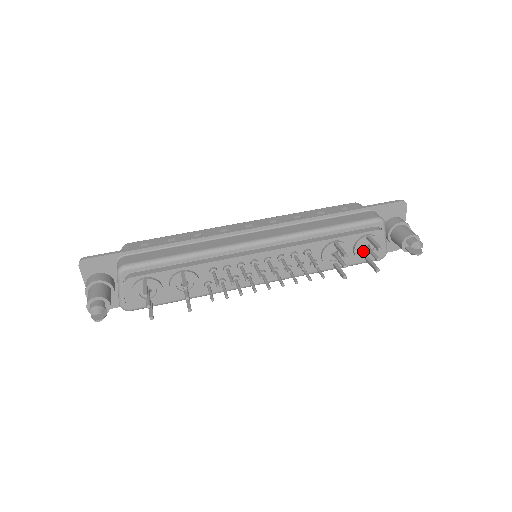
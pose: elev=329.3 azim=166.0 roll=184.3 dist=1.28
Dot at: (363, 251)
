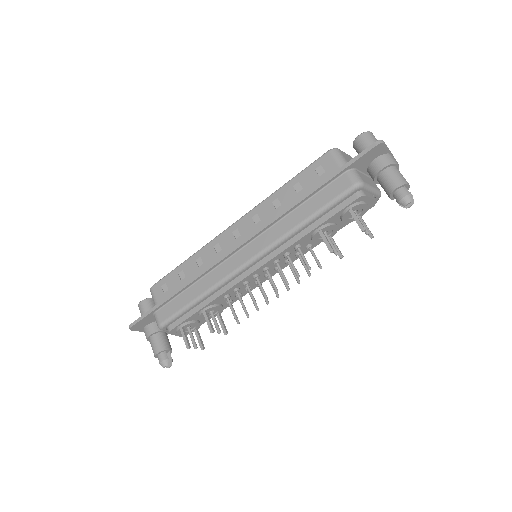
Dot at: occluded
